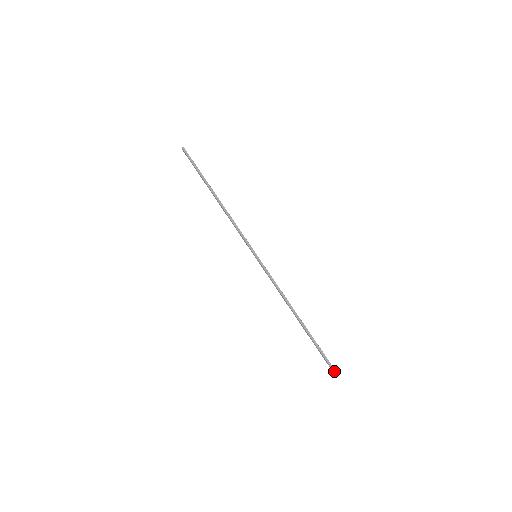
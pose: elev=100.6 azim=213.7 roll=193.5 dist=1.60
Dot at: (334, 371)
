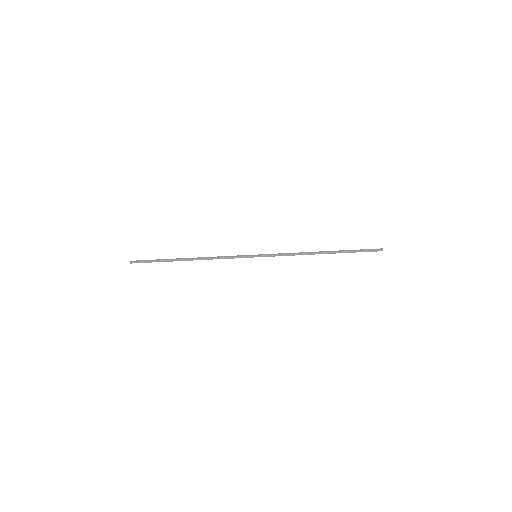
Dot at: (379, 249)
